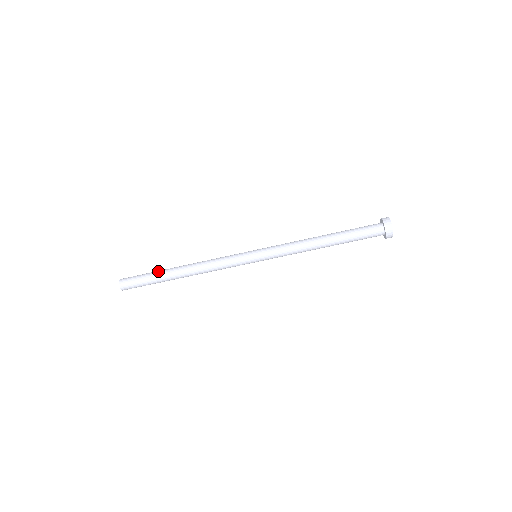
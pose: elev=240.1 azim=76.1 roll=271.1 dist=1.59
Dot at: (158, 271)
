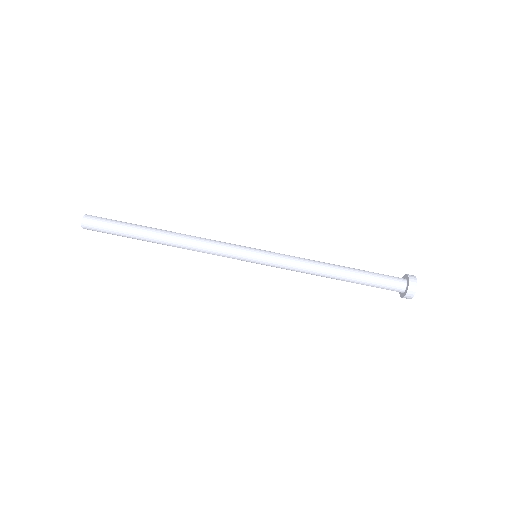
Dot at: occluded
